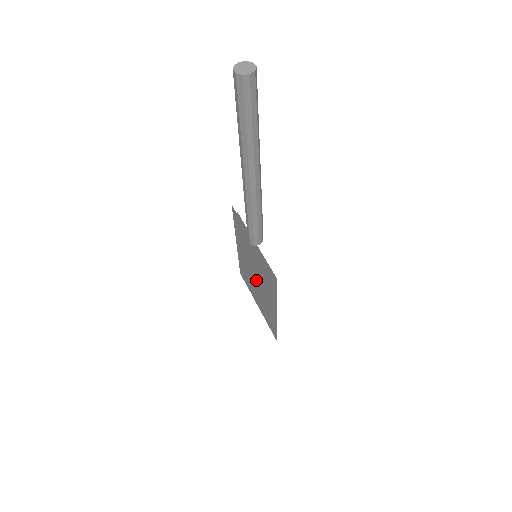
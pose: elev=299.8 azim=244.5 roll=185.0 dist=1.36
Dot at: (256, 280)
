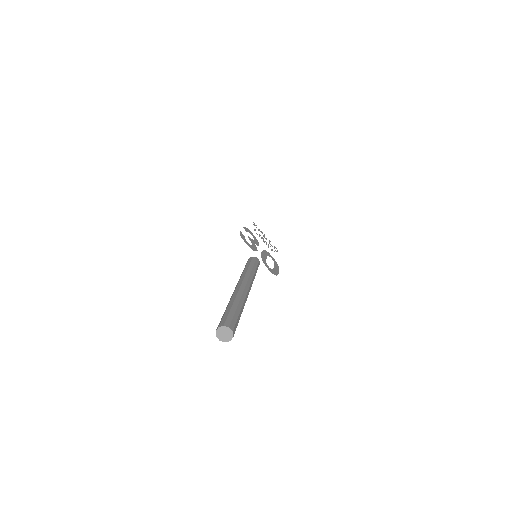
Dot at: occluded
